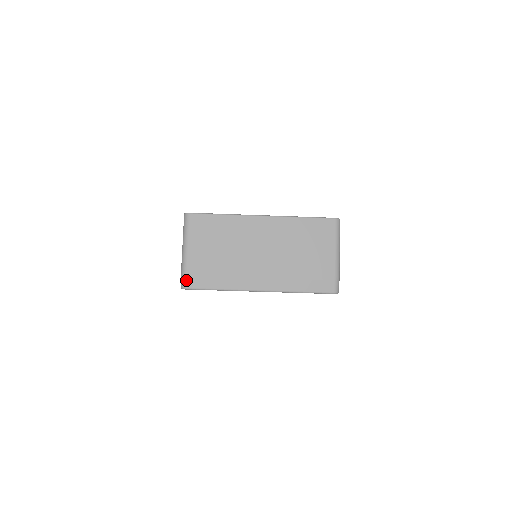
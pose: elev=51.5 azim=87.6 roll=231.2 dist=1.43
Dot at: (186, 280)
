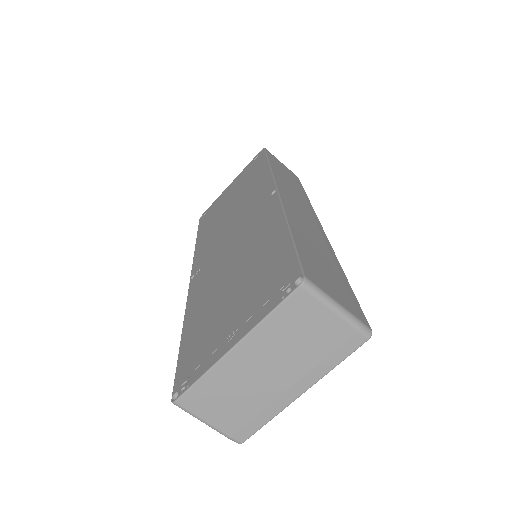
Dot at: (235, 440)
